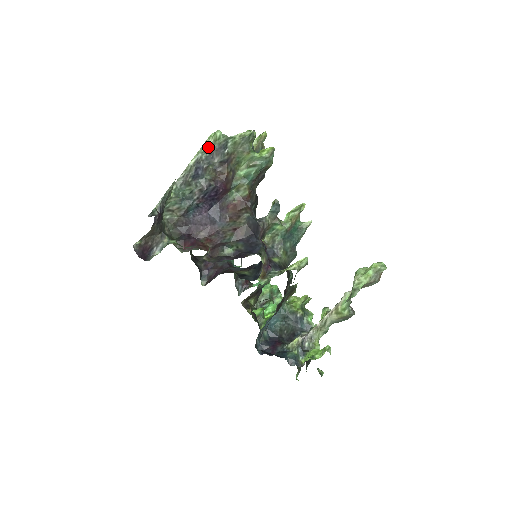
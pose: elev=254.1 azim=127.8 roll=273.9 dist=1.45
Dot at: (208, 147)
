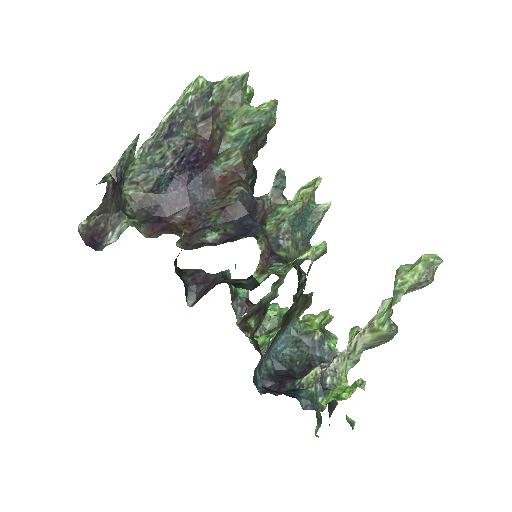
Dot at: (187, 97)
